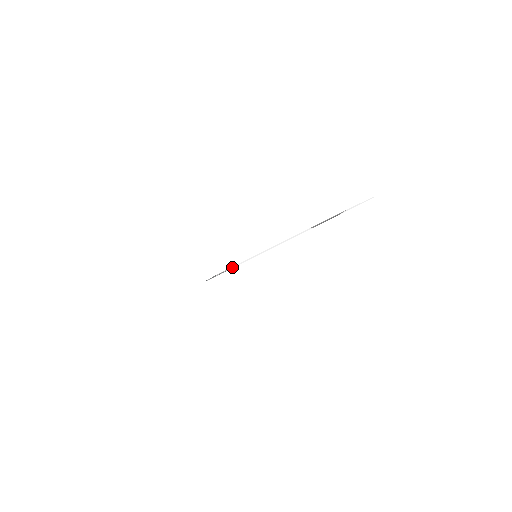
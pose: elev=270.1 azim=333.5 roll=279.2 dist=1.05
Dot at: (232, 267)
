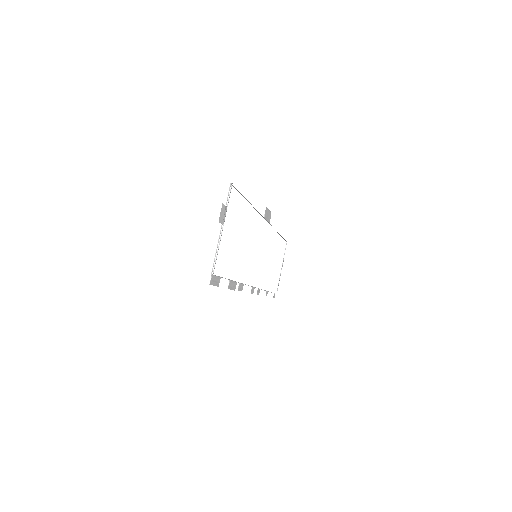
Dot at: (211, 274)
